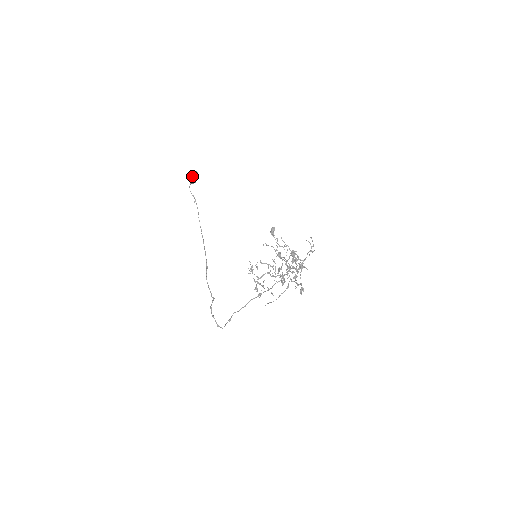
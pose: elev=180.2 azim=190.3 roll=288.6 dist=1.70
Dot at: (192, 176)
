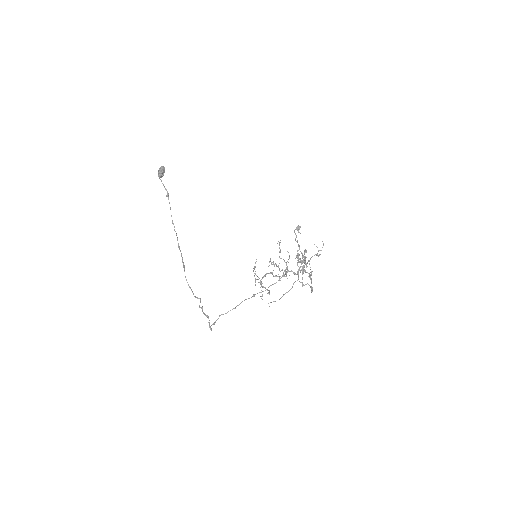
Dot at: (162, 169)
